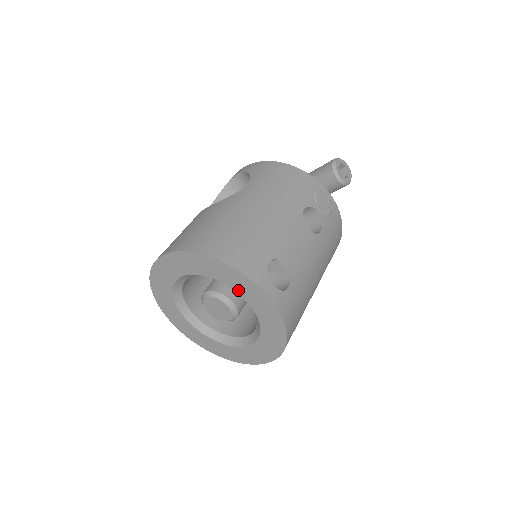
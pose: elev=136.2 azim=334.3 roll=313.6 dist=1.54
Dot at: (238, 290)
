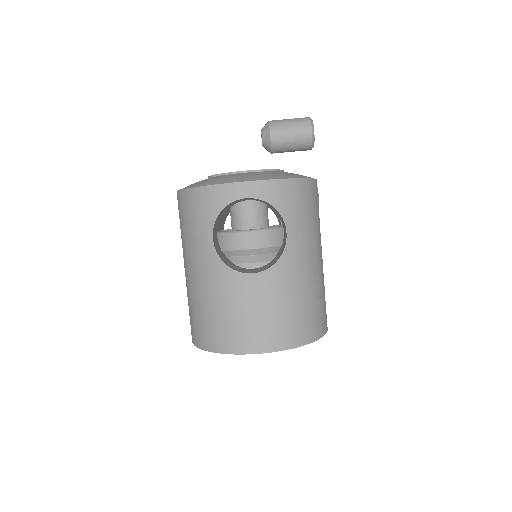
Dot at: occluded
